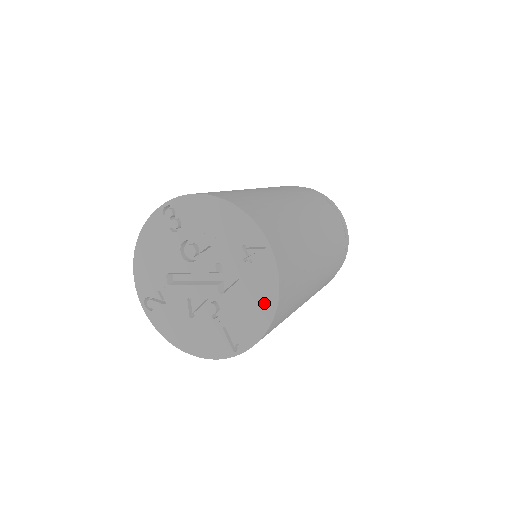
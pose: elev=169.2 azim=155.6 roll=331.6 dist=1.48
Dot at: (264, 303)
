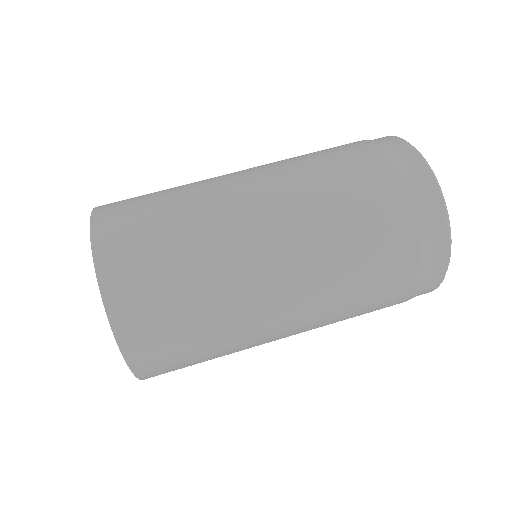
Dot at: occluded
